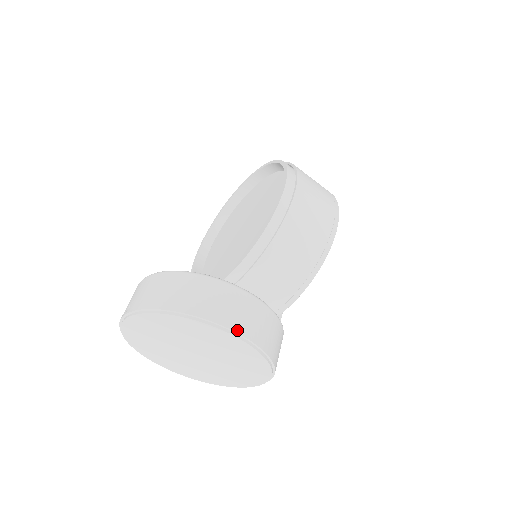
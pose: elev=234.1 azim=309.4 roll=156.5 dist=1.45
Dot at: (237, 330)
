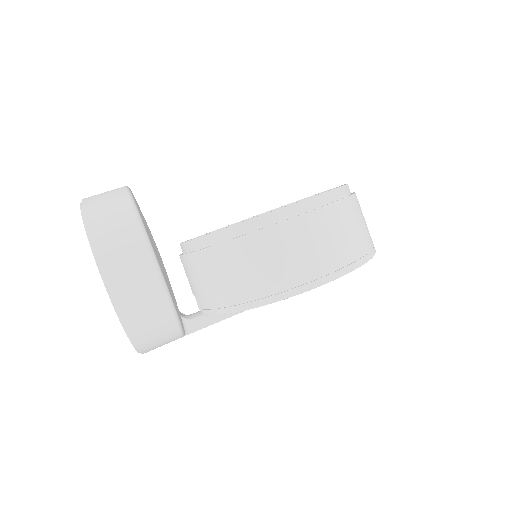
Dot at: (107, 275)
